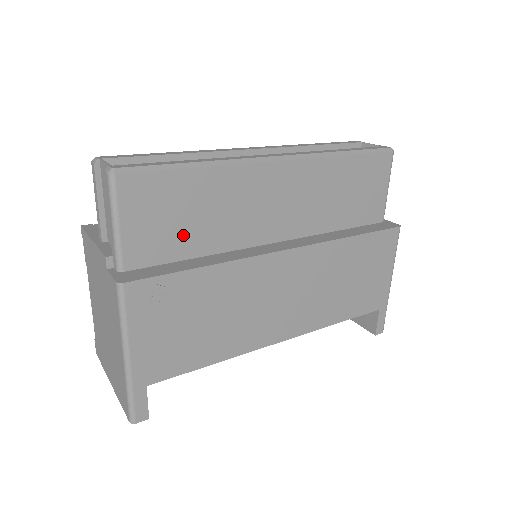
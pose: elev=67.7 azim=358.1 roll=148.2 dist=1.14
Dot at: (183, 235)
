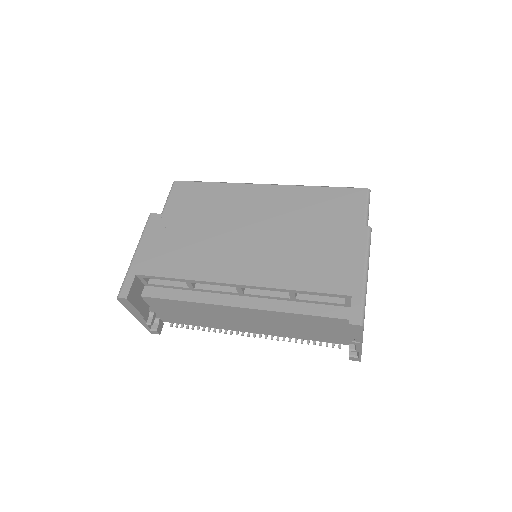
Dot at: (197, 211)
